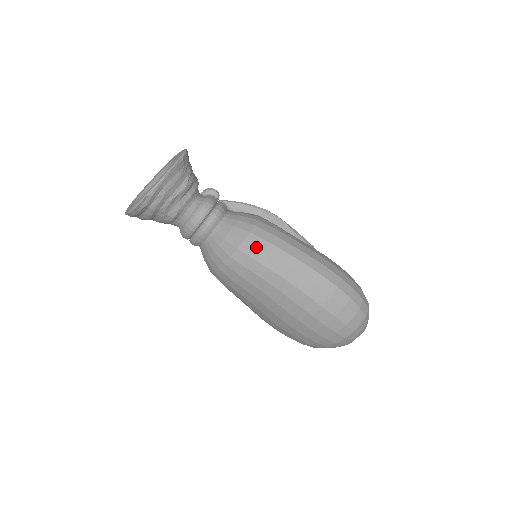
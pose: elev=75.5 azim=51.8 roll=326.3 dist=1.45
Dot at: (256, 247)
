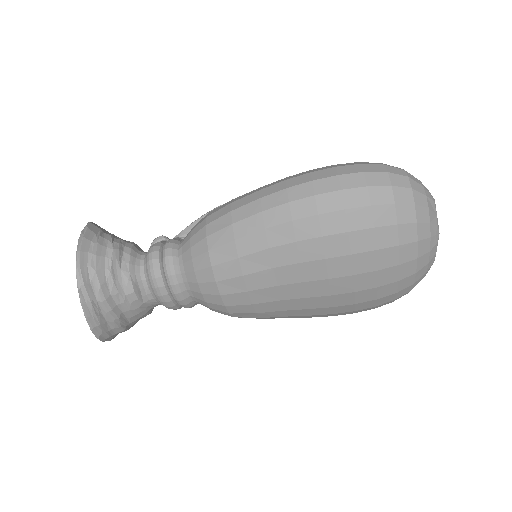
Dot at: (221, 229)
